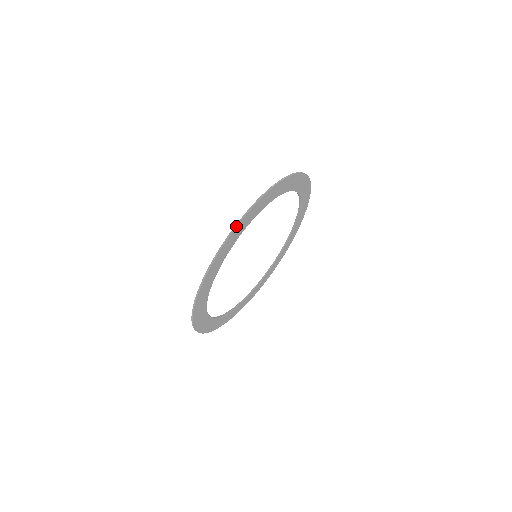
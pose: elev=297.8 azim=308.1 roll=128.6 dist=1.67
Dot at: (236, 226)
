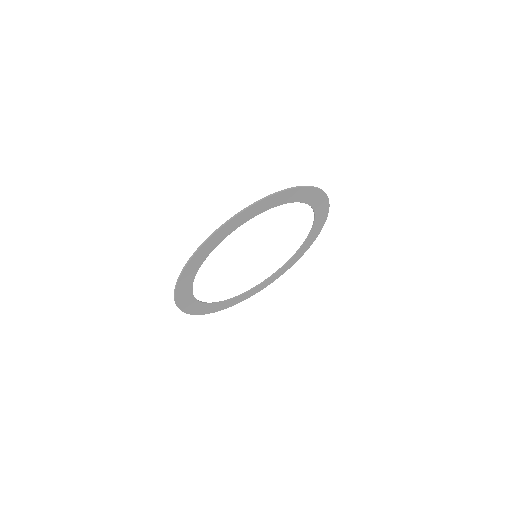
Dot at: (177, 281)
